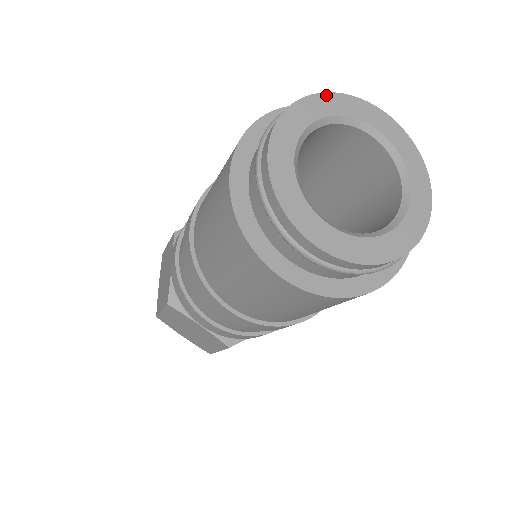
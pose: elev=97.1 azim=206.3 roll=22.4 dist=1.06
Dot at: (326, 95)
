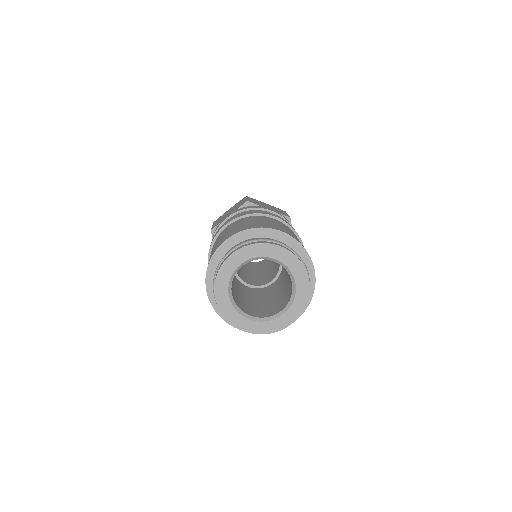
Dot at: (240, 250)
